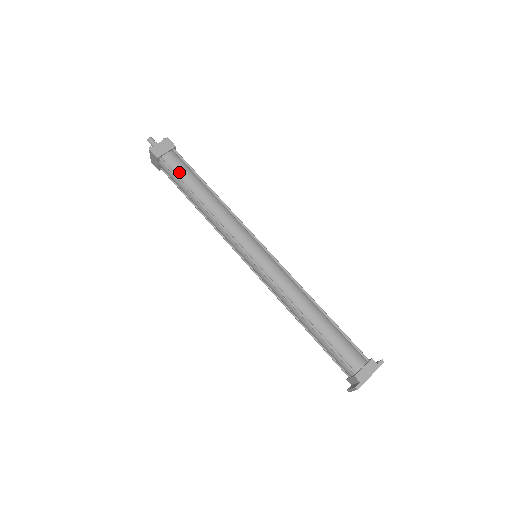
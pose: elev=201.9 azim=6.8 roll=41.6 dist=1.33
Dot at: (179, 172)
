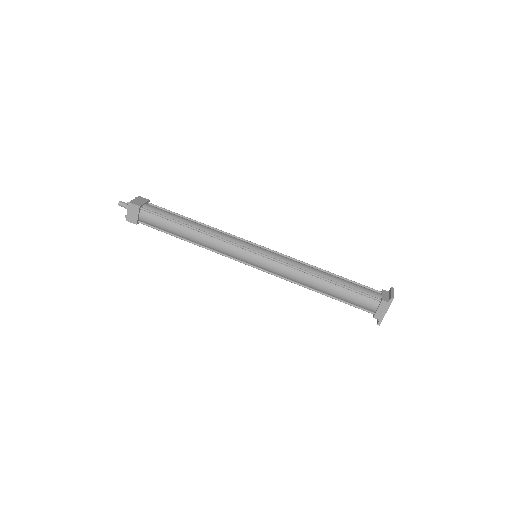
Dot at: (158, 226)
